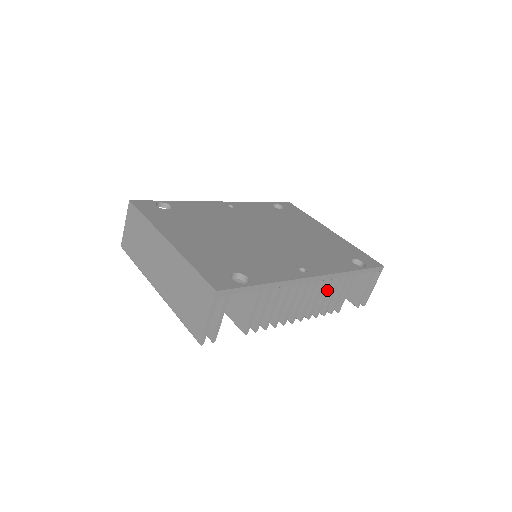
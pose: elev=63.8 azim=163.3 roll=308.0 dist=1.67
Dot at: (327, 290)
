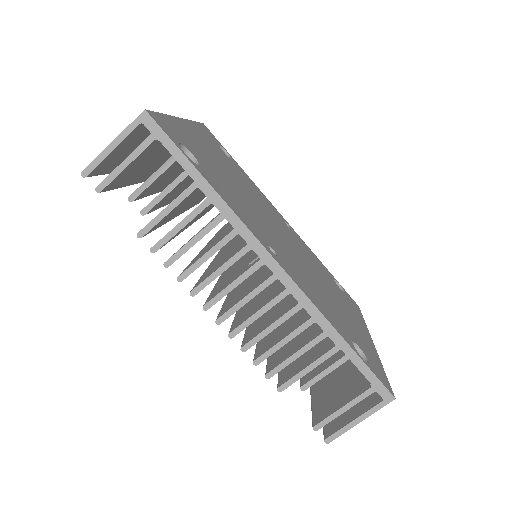
Dot at: (282, 316)
